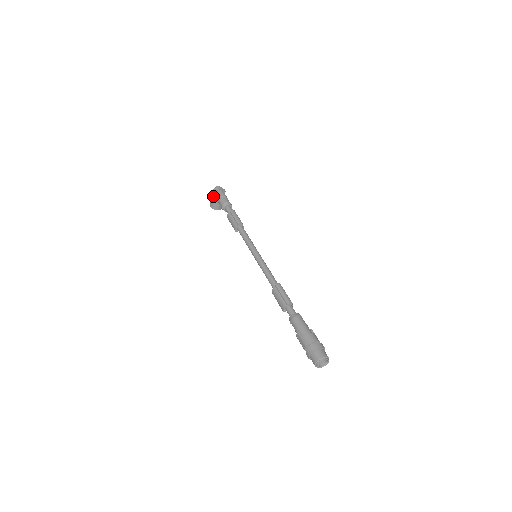
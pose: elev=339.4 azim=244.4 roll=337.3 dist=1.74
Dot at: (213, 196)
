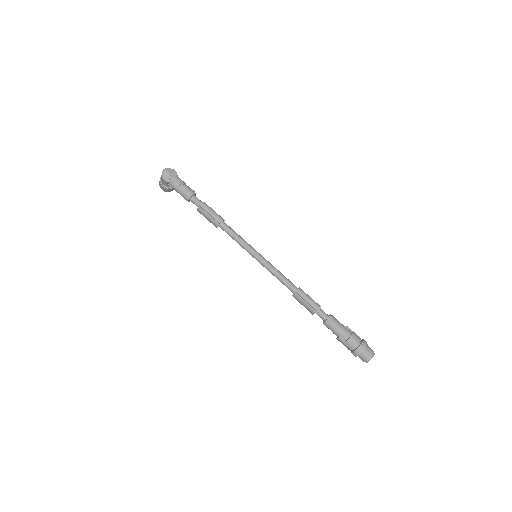
Dot at: (164, 184)
